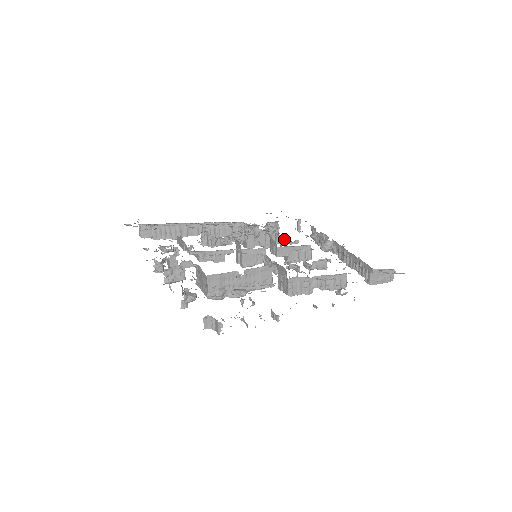
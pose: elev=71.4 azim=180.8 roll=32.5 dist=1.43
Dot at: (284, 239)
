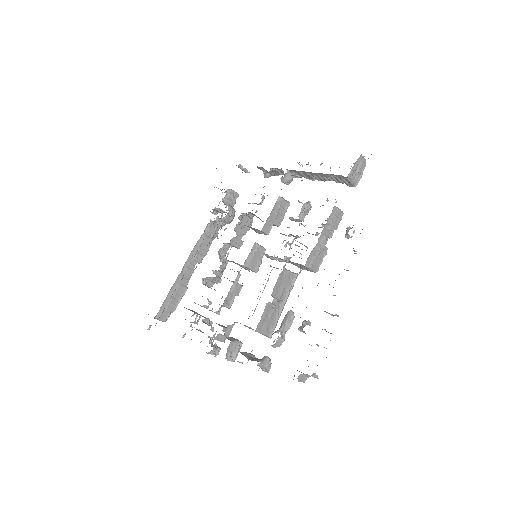
Dot at: occluded
